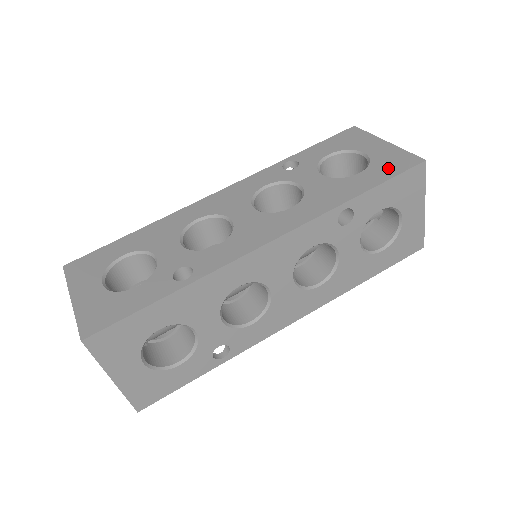
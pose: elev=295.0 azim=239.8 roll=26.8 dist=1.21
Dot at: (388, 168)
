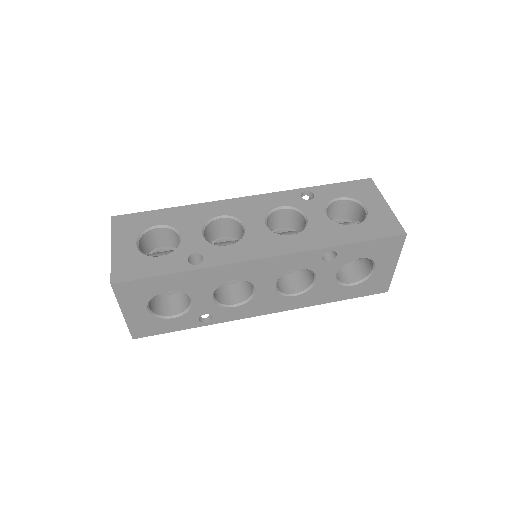
Dot at: (376, 229)
